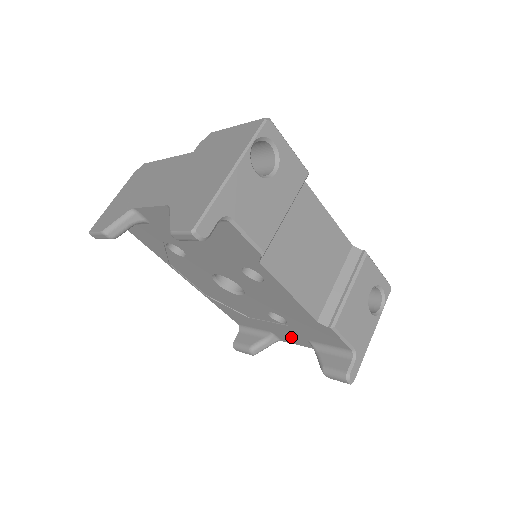
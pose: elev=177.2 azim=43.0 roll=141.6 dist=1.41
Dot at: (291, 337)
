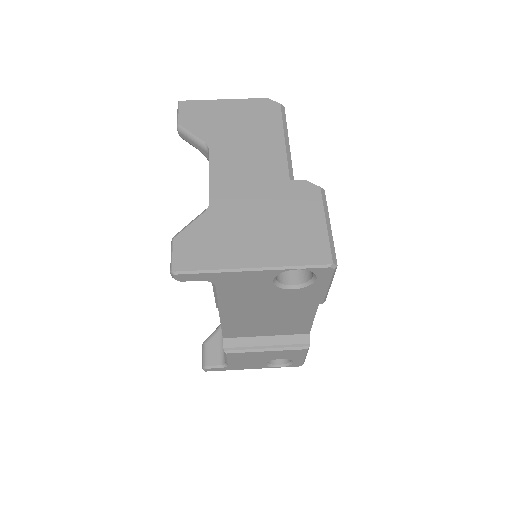
Dot at: occluded
